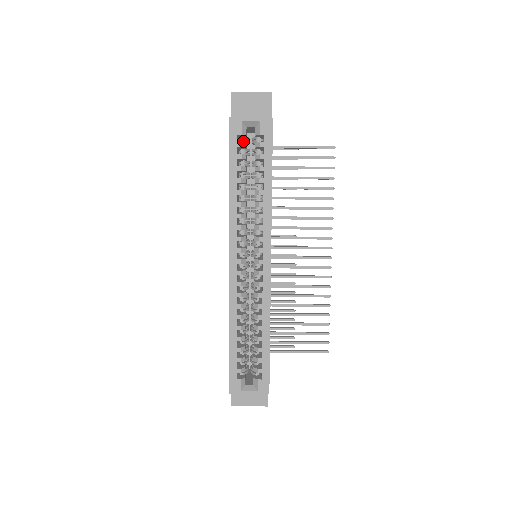
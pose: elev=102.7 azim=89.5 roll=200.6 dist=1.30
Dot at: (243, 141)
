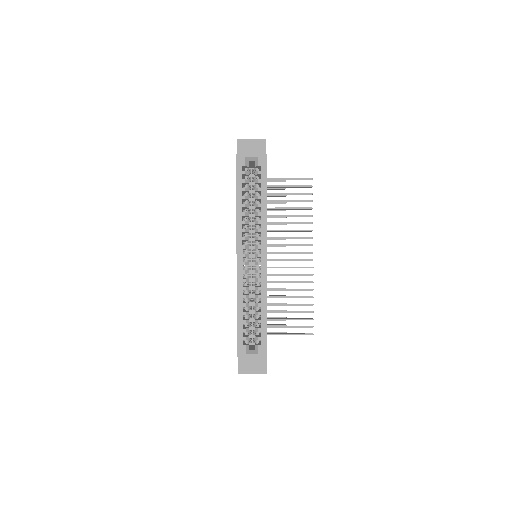
Dot at: (246, 171)
